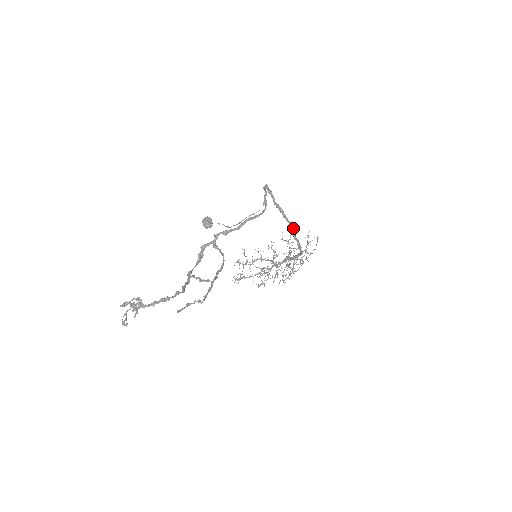
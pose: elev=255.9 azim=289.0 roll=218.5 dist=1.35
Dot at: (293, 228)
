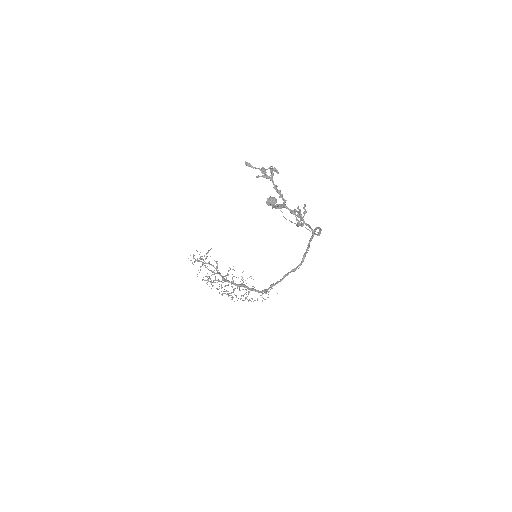
Dot at: (298, 268)
